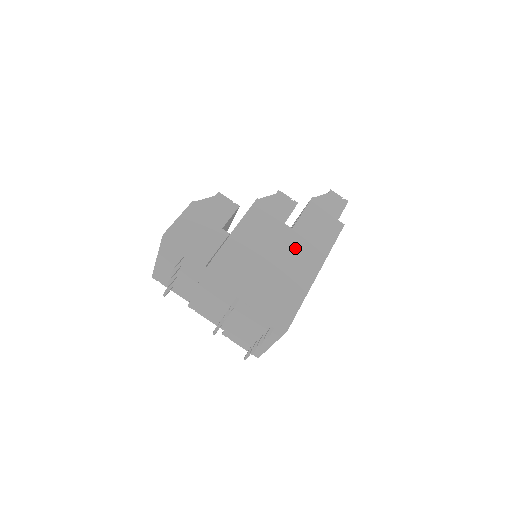
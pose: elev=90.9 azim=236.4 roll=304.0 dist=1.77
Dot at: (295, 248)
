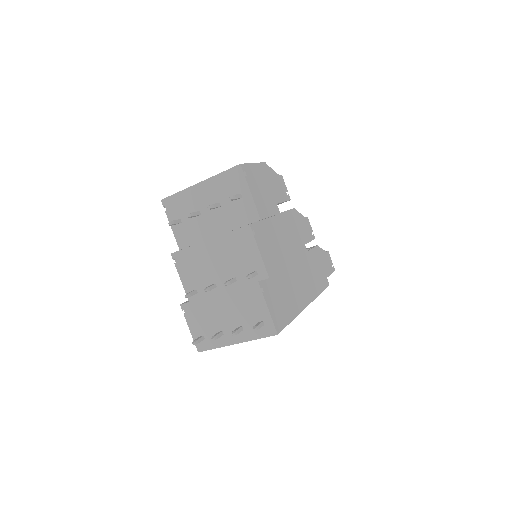
Dot at: (300, 271)
